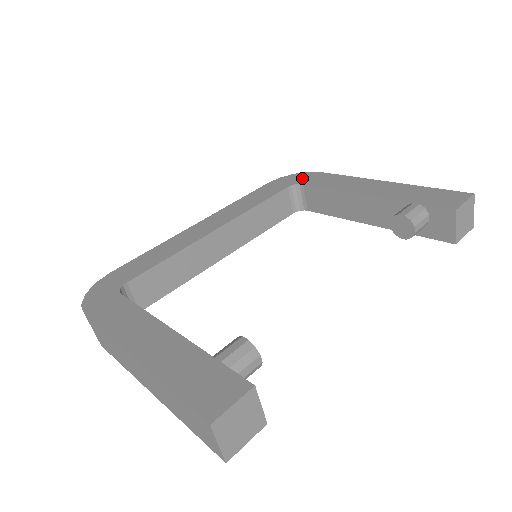
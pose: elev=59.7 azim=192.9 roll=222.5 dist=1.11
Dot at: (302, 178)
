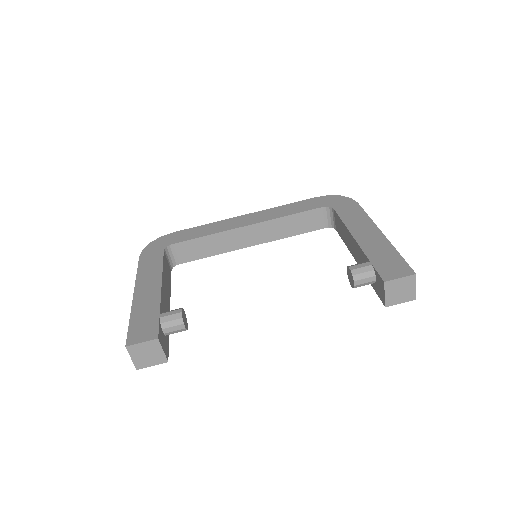
Dot at: (339, 202)
